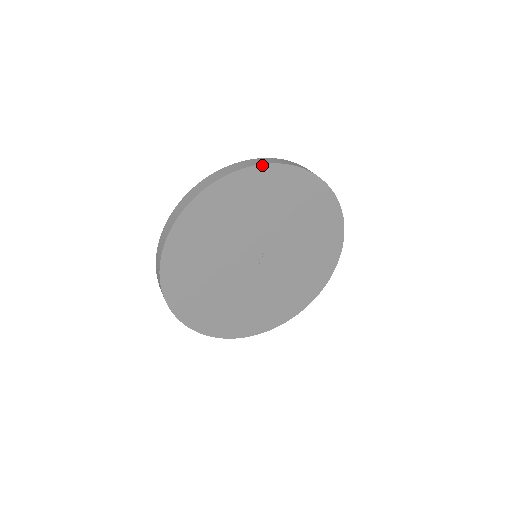
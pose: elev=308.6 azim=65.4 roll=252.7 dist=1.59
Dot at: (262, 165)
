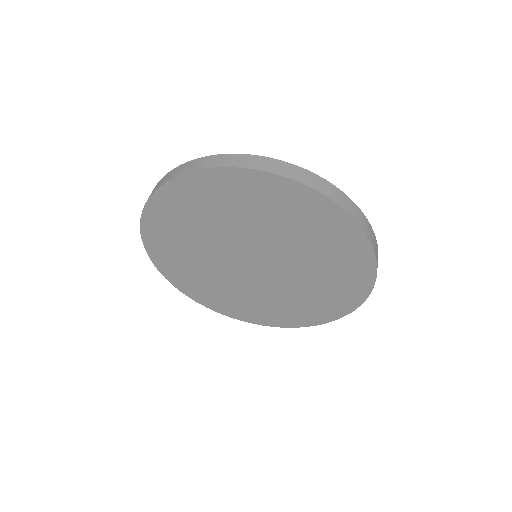
Dot at: (302, 184)
